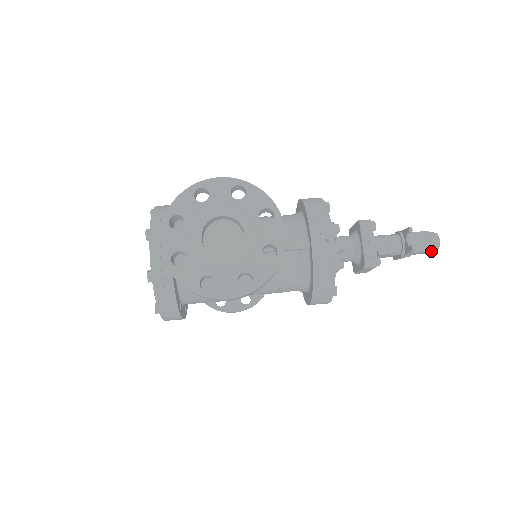
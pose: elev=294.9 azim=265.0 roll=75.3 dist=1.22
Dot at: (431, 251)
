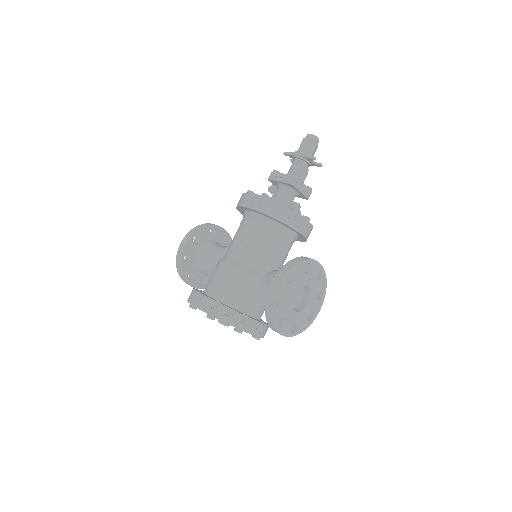
Dot at: occluded
